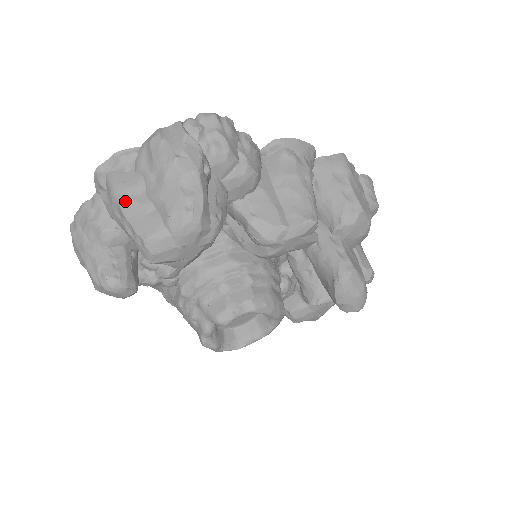
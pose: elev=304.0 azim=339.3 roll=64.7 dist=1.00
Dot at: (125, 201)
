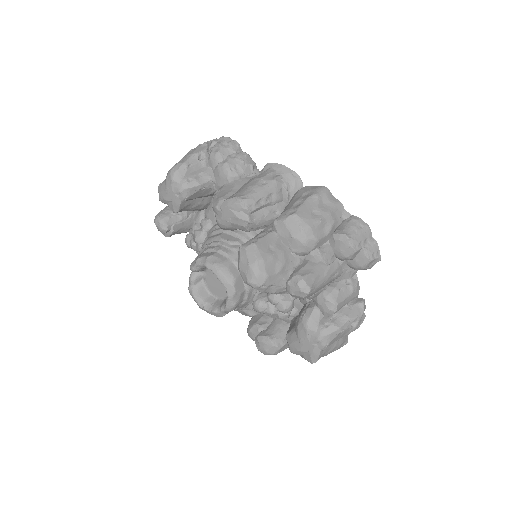
Dot at: occluded
